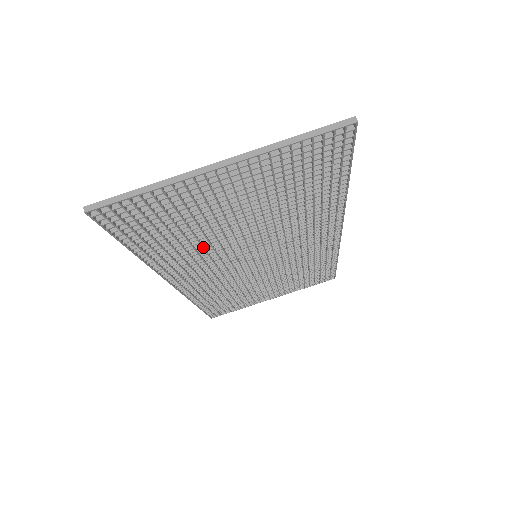
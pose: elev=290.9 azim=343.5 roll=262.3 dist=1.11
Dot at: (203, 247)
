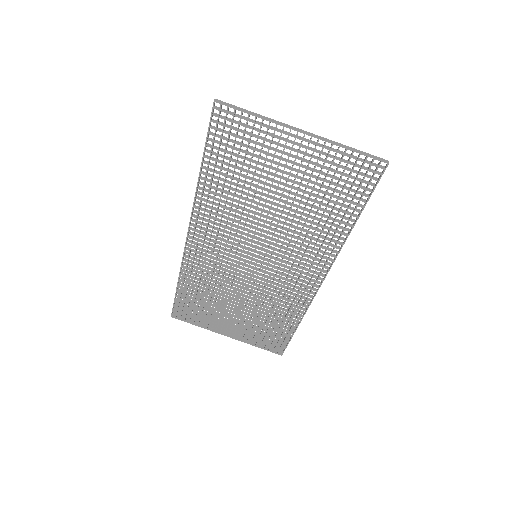
Dot at: (238, 205)
